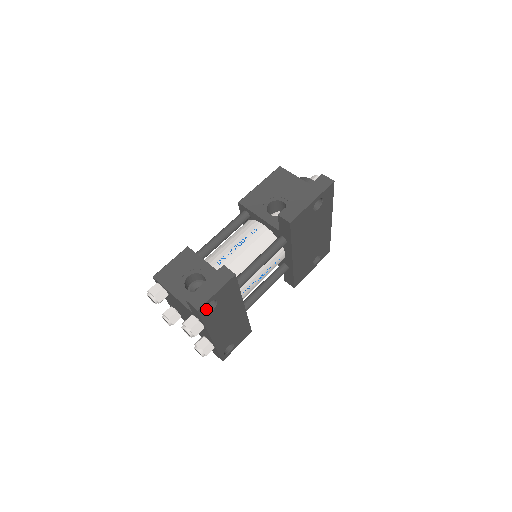
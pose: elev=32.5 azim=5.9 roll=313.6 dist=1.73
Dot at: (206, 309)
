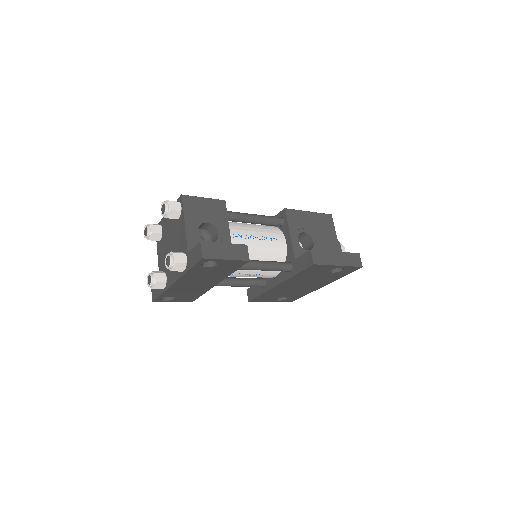
Dot at: occluded
